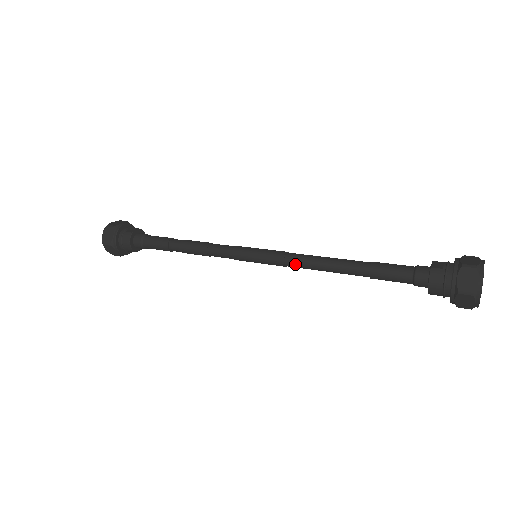
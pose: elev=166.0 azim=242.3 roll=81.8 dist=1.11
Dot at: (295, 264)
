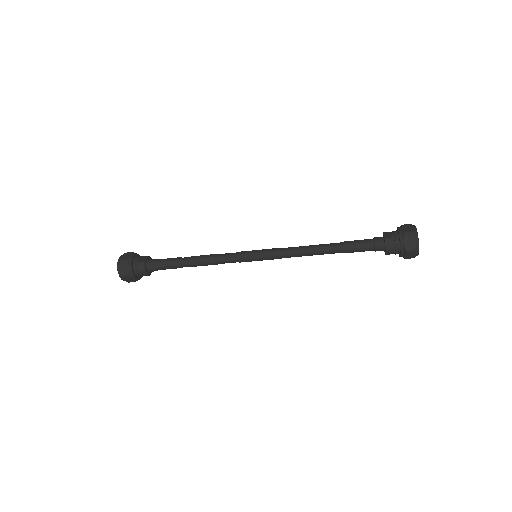
Dot at: (289, 256)
